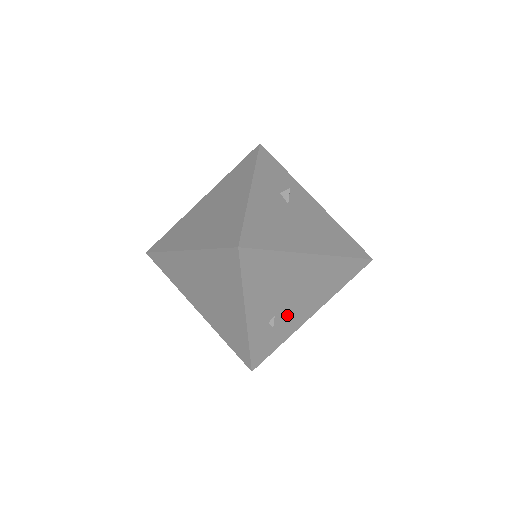
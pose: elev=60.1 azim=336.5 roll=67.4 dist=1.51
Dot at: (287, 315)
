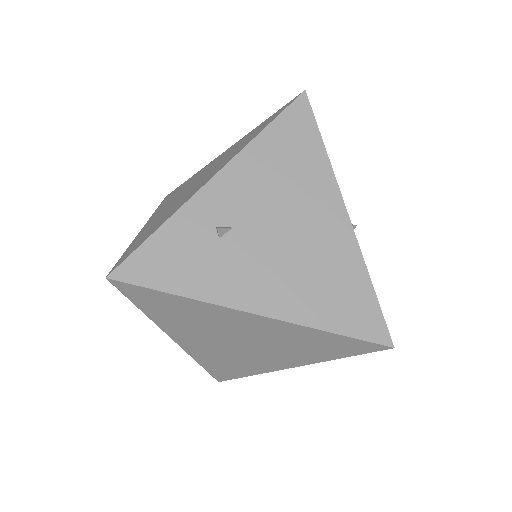
Dot at: (240, 254)
